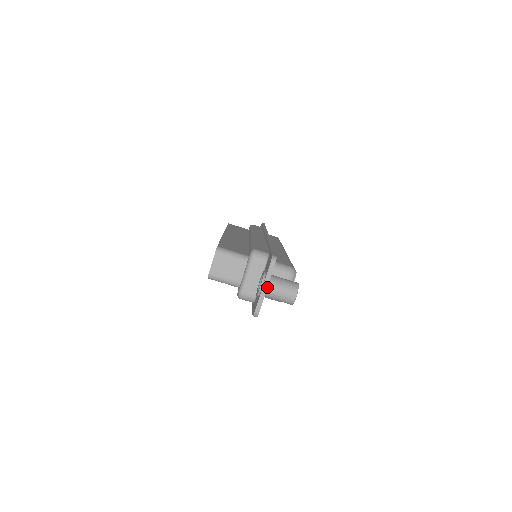
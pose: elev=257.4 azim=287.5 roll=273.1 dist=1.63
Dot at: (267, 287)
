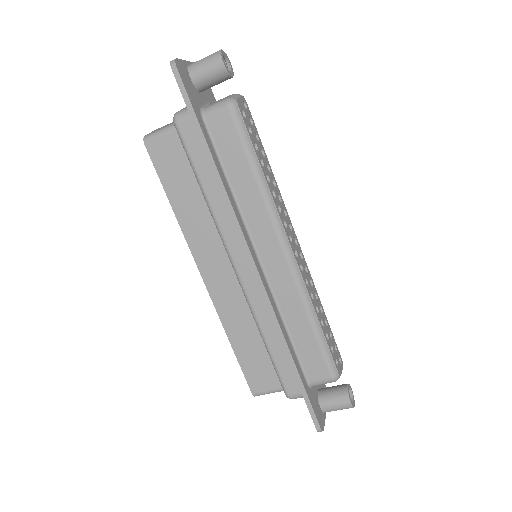
Dot at: occluded
